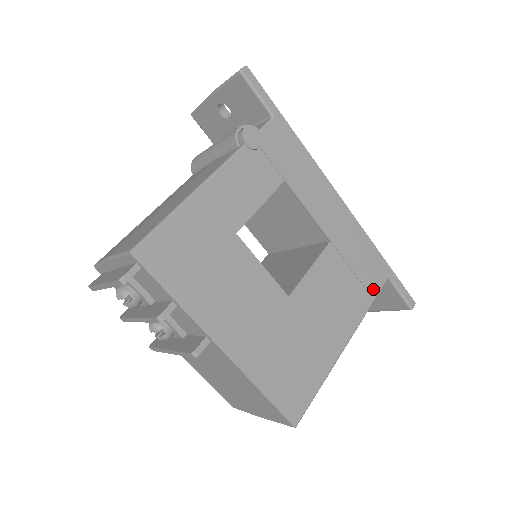
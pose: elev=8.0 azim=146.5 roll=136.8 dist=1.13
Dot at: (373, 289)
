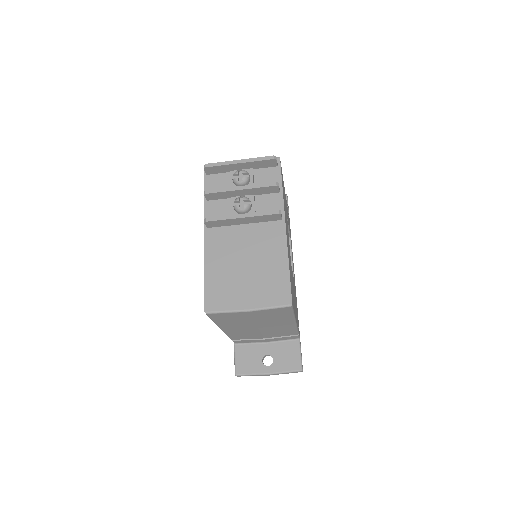
Dot at: (298, 328)
